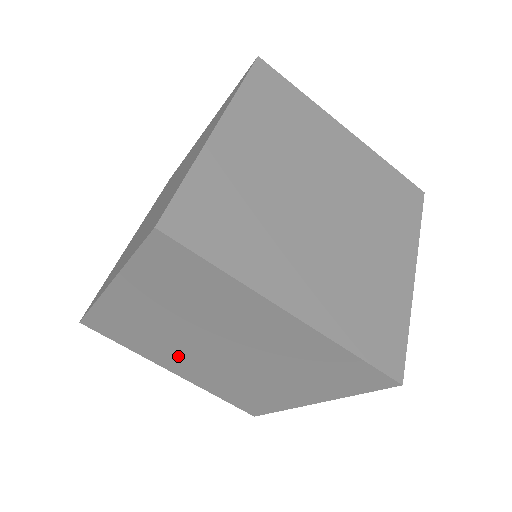
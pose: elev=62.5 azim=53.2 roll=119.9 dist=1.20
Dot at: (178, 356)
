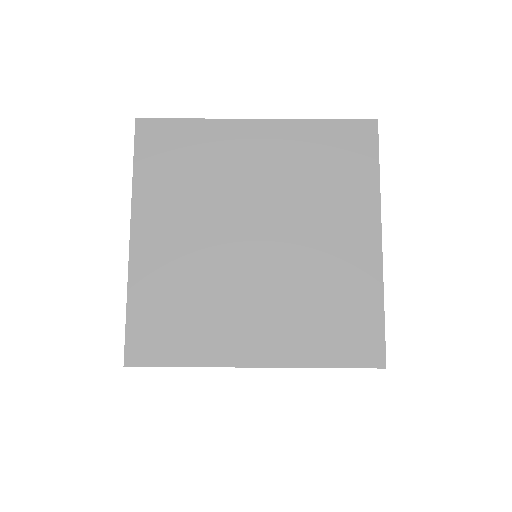
Dot at: (237, 308)
